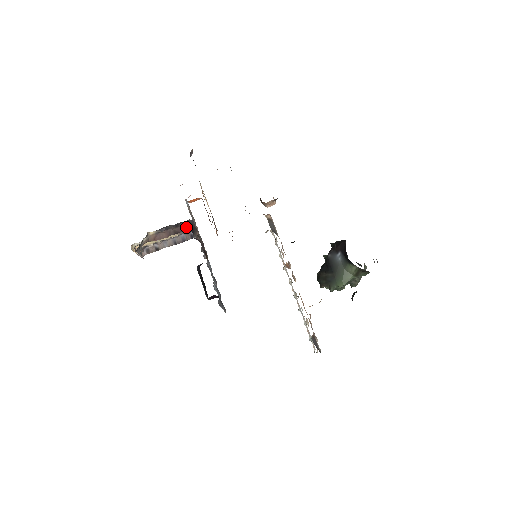
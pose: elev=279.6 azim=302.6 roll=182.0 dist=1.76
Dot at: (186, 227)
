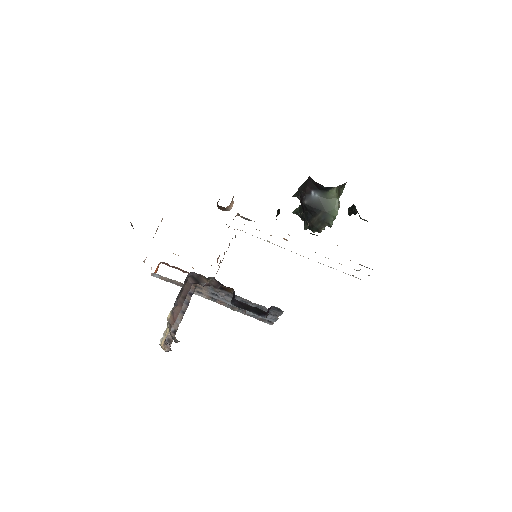
Dot at: (188, 285)
